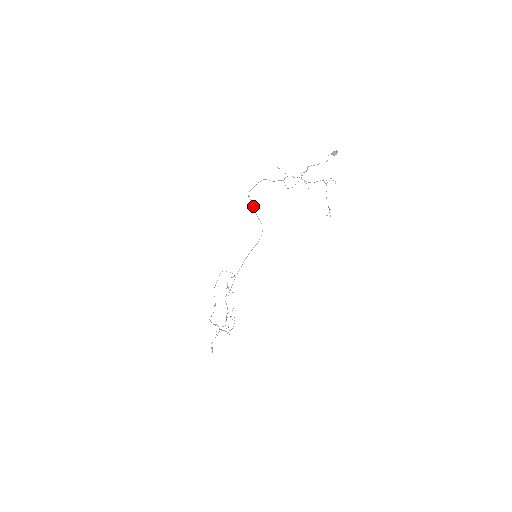
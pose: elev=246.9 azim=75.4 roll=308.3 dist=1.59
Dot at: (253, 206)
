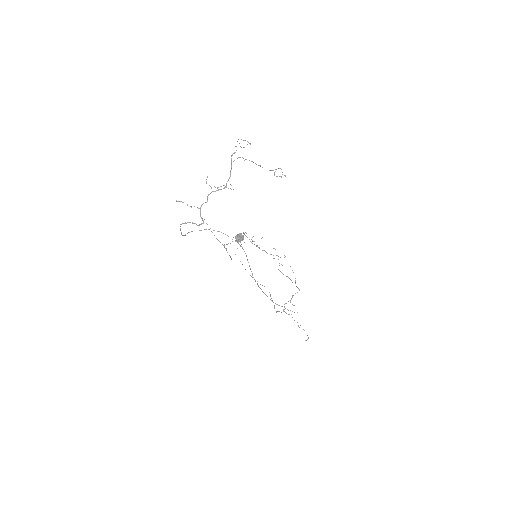
Dot at: occluded
